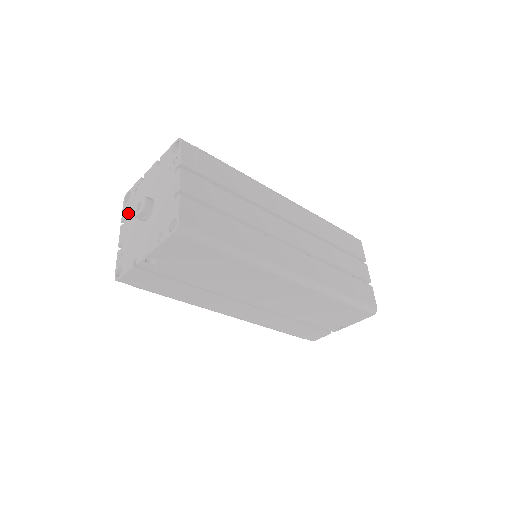
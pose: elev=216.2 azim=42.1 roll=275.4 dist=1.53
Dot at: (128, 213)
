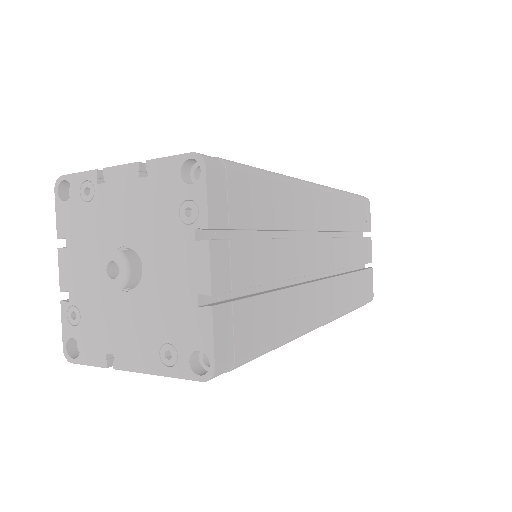
Dot at: (73, 234)
